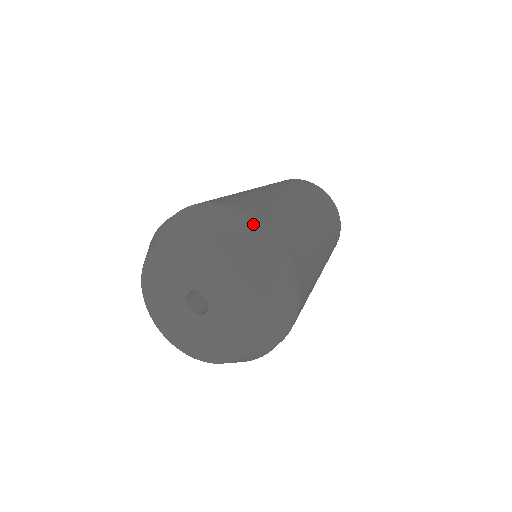
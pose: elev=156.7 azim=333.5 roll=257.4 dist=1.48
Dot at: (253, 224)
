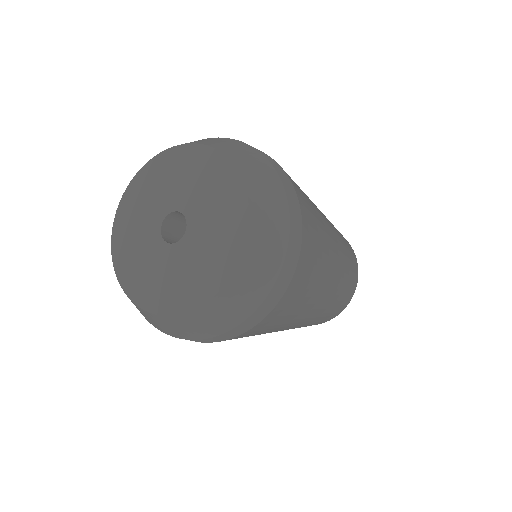
Dot at: occluded
